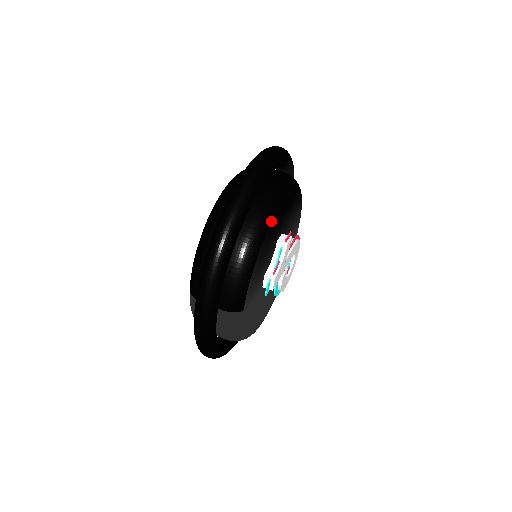
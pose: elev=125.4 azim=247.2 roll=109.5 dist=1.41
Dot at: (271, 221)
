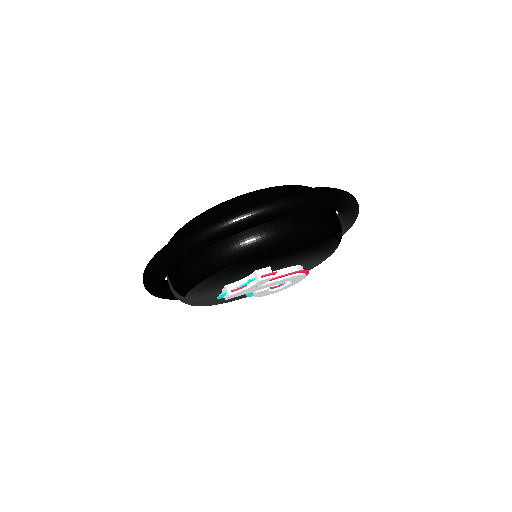
Dot at: (245, 259)
